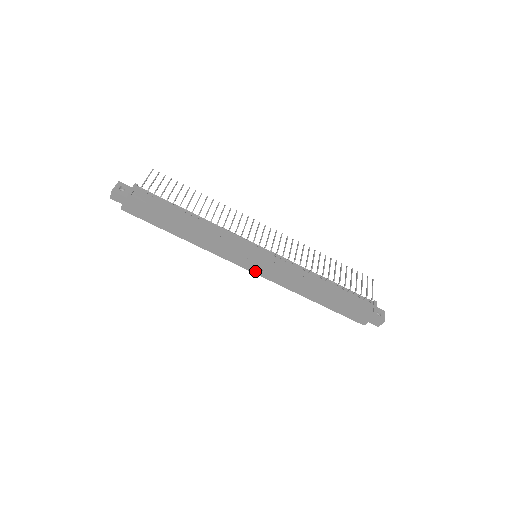
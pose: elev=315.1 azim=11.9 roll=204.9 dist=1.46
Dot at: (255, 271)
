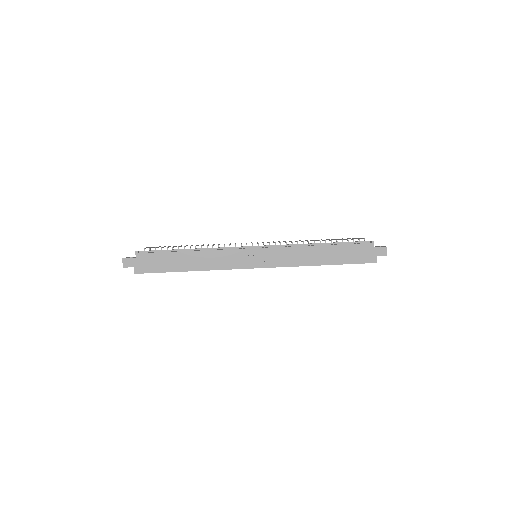
Dot at: (262, 265)
